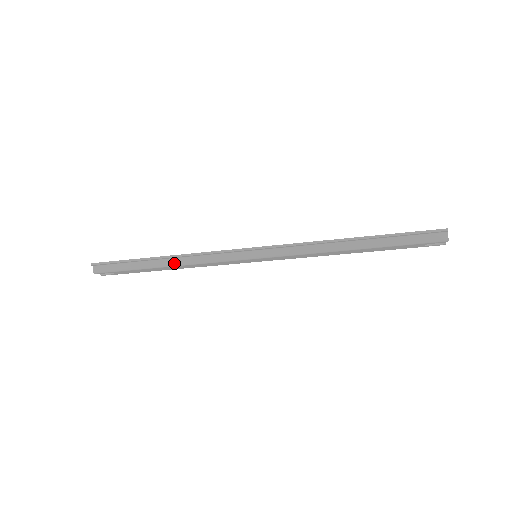
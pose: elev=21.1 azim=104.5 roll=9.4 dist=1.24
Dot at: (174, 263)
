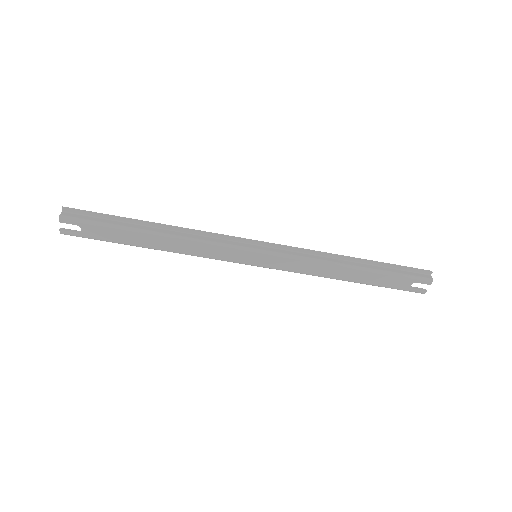
Dot at: (168, 233)
